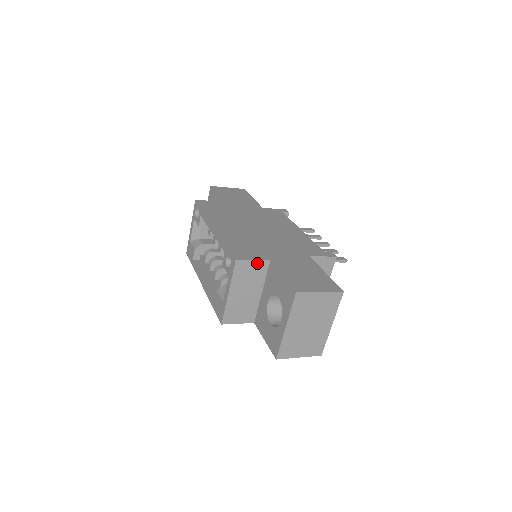
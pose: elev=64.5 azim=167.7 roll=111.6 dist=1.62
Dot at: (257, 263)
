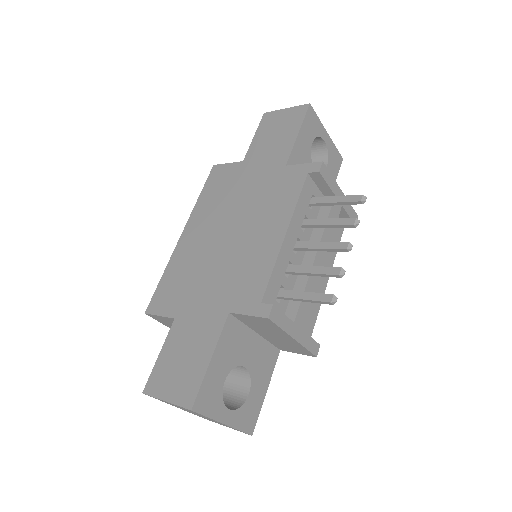
Dot at: (166, 318)
